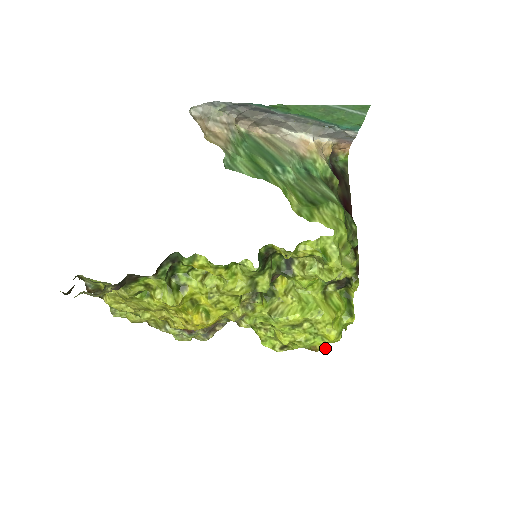
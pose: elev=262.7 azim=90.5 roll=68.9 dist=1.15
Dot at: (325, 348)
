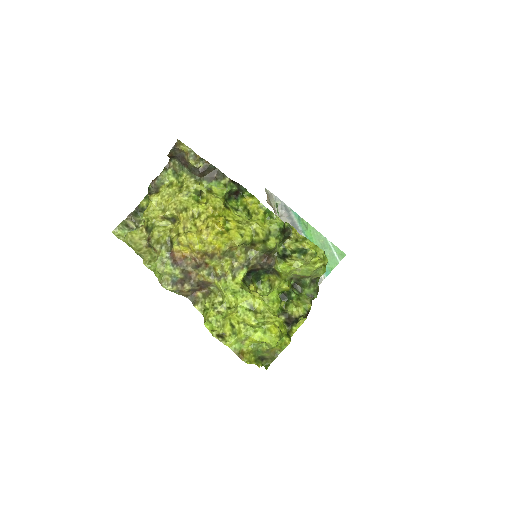
Dot at: (248, 363)
